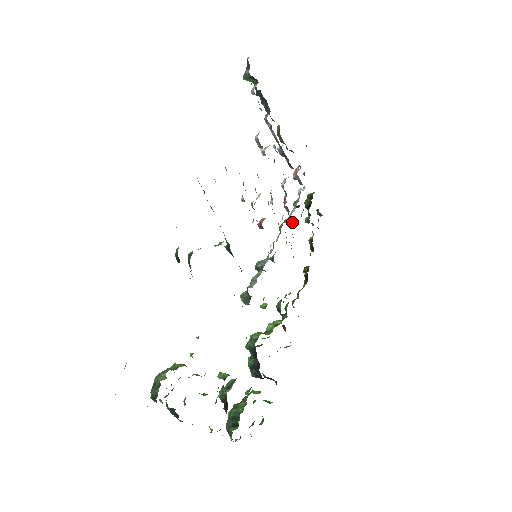
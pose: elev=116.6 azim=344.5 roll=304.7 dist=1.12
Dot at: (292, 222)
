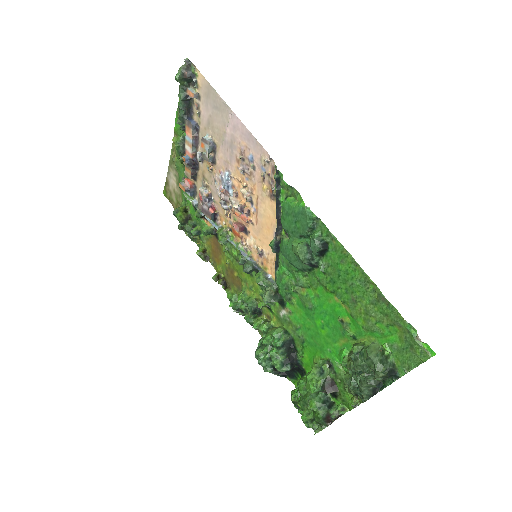
Dot at: (211, 231)
